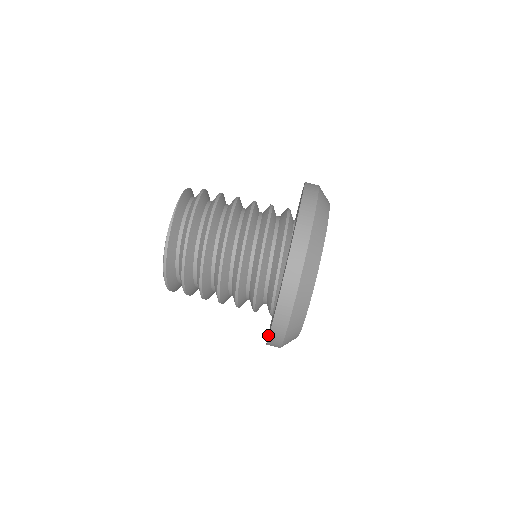
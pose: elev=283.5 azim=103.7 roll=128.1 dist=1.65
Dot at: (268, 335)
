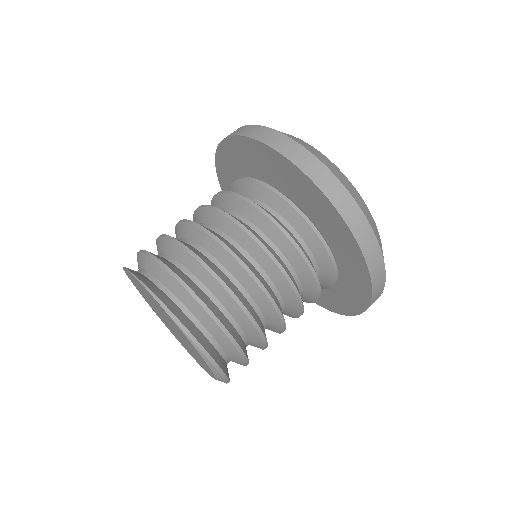
Dot at: (354, 303)
